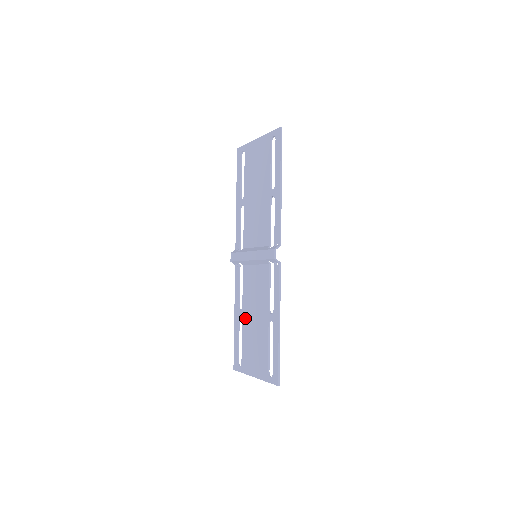
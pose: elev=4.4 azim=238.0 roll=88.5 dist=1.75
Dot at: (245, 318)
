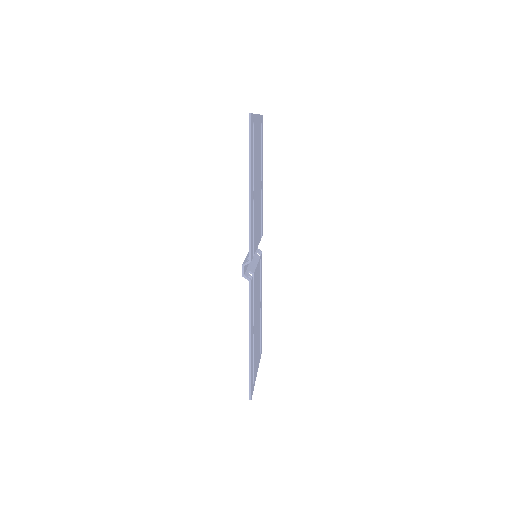
Dot at: occluded
